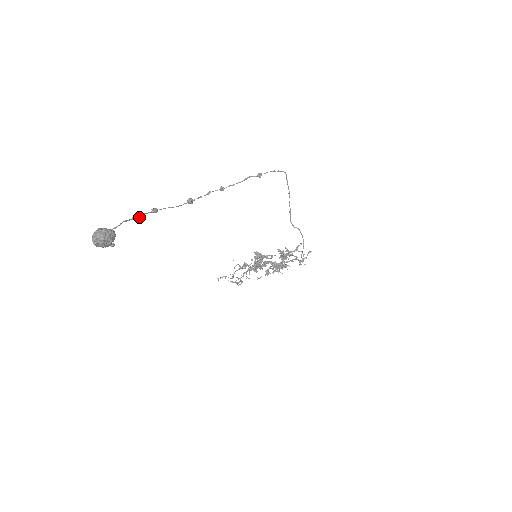
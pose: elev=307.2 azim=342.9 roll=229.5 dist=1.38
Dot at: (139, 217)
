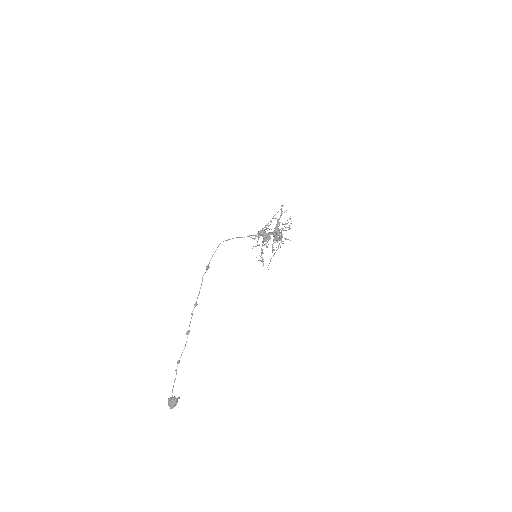
Dot at: occluded
